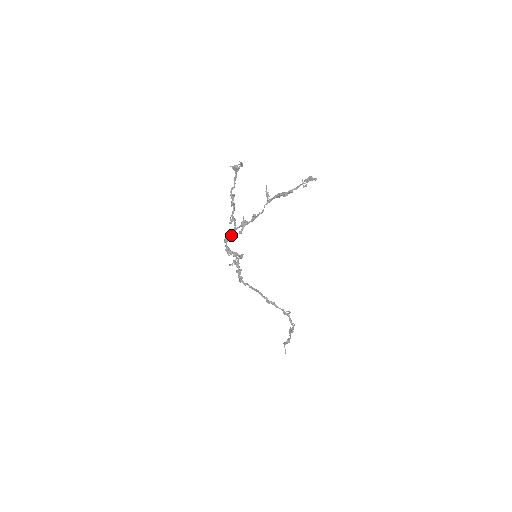
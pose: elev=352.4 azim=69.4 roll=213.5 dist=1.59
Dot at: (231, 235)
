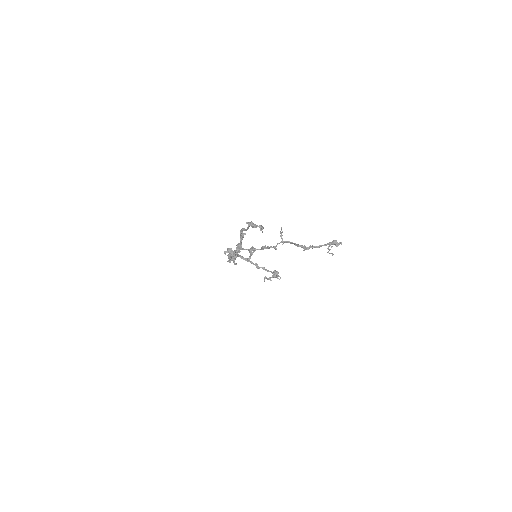
Dot at: (235, 252)
